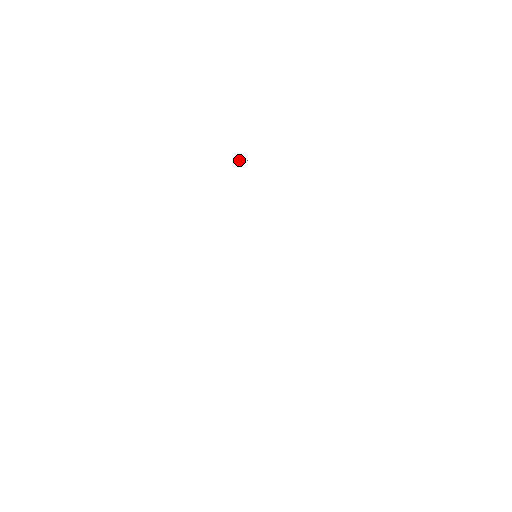
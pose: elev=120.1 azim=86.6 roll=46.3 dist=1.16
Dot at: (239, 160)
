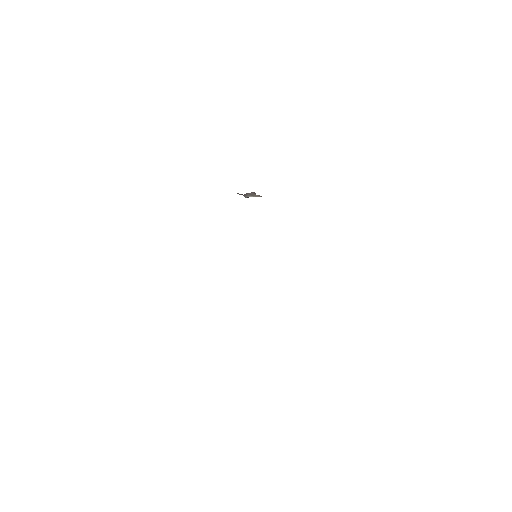
Dot at: (249, 193)
